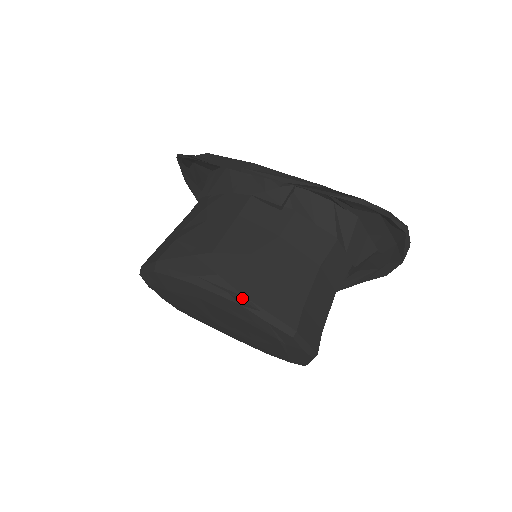
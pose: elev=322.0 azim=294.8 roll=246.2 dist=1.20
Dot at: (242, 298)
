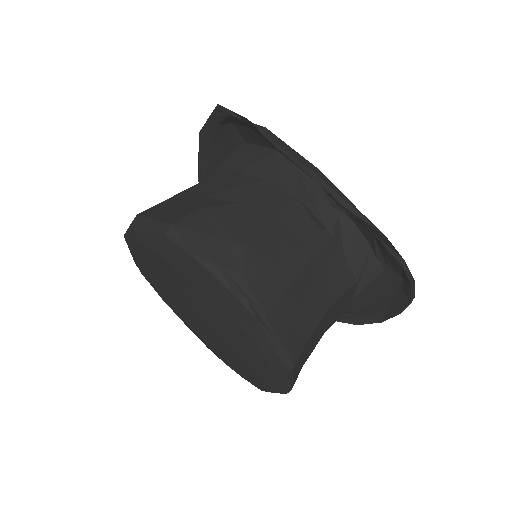
Dot at: (260, 312)
